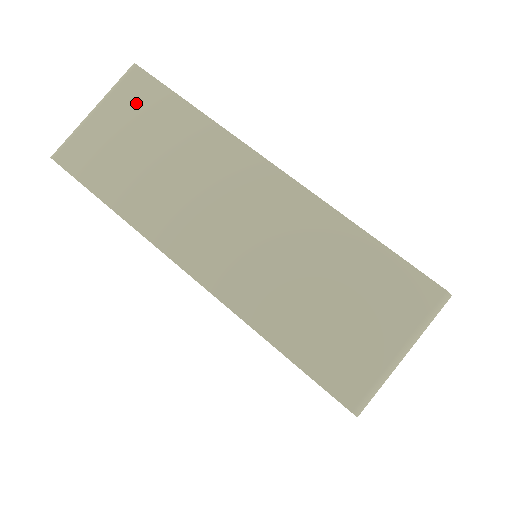
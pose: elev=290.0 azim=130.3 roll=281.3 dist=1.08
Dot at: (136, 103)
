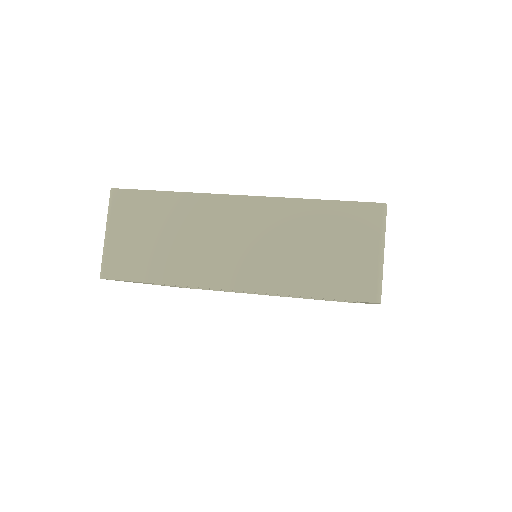
Dot at: (130, 212)
